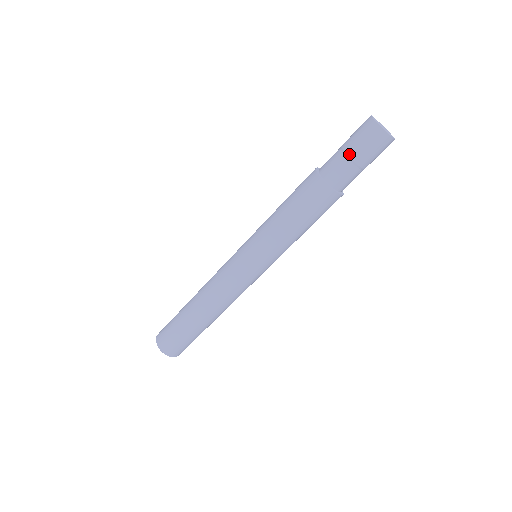
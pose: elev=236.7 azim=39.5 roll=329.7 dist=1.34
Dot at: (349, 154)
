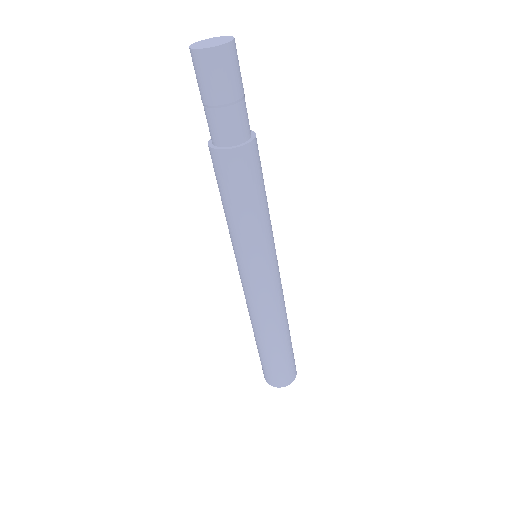
Dot at: (227, 102)
